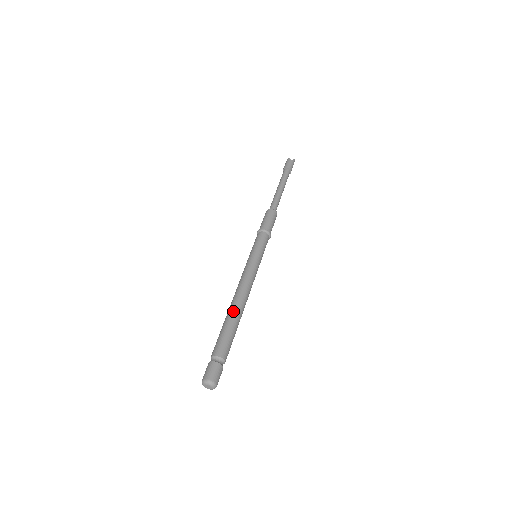
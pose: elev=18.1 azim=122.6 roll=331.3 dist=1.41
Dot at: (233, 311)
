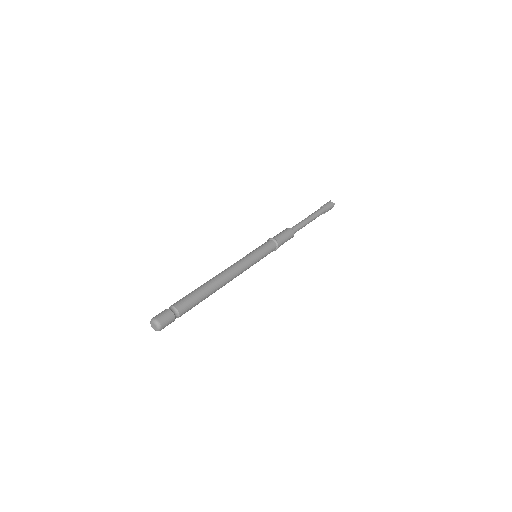
Dot at: (208, 282)
